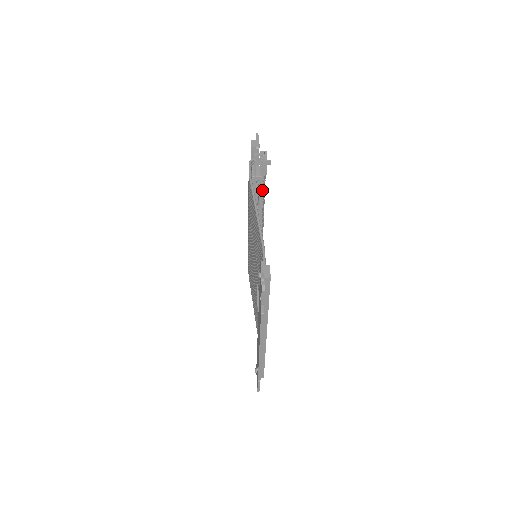
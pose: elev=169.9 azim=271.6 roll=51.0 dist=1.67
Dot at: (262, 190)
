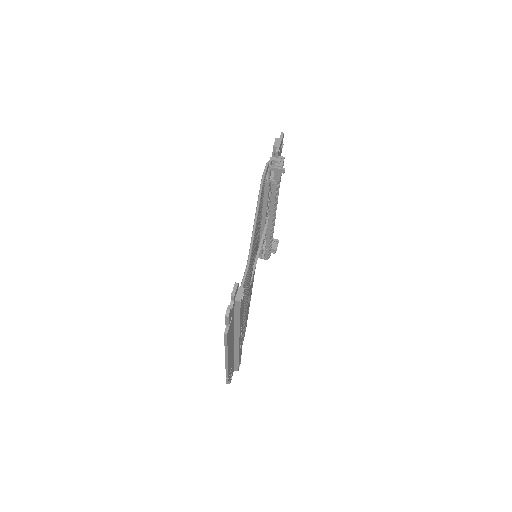
Dot at: (275, 193)
